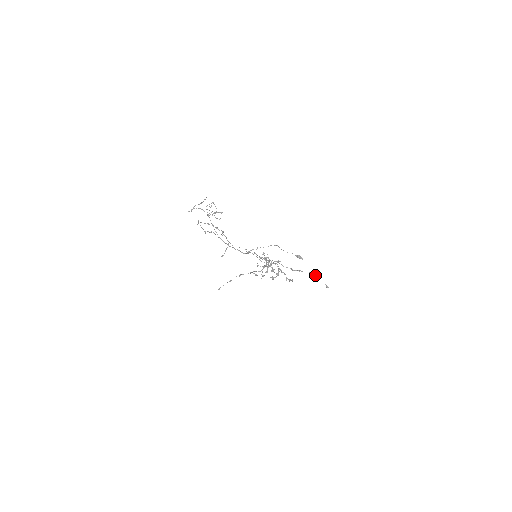
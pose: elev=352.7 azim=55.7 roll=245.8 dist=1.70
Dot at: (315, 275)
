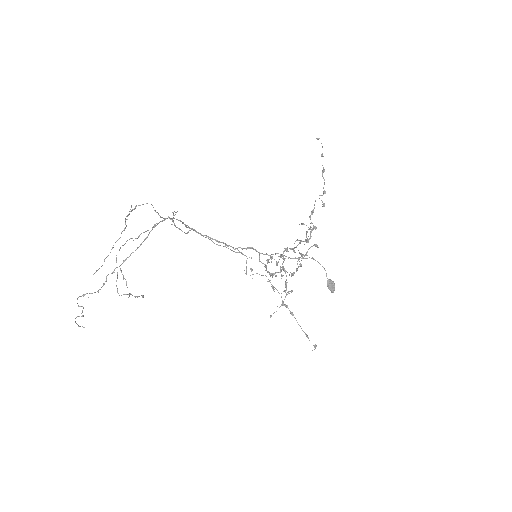
Dot at: (305, 334)
